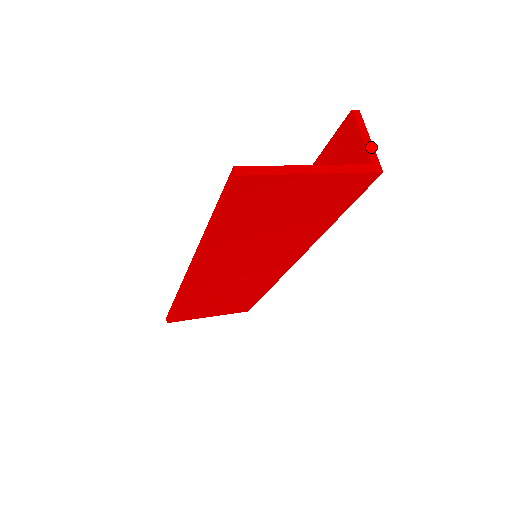
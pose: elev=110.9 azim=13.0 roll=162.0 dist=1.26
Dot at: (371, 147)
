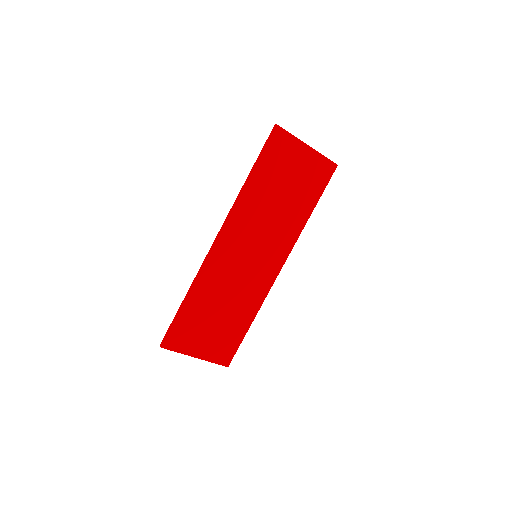
Dot at: occluded
